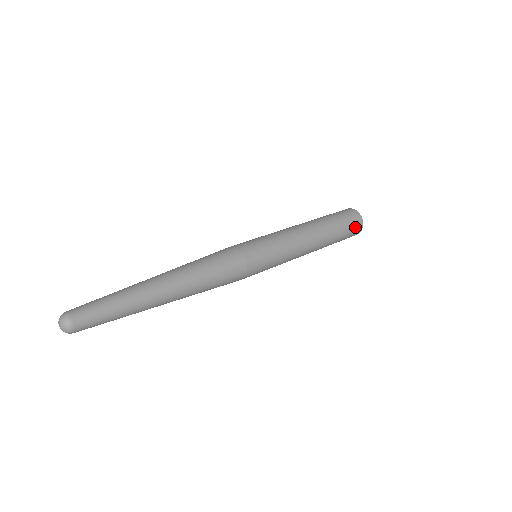
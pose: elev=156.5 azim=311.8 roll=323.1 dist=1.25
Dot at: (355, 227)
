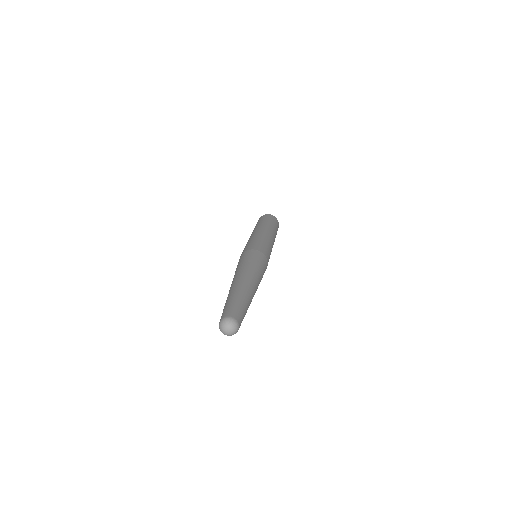
Dot at: (275, 221)
